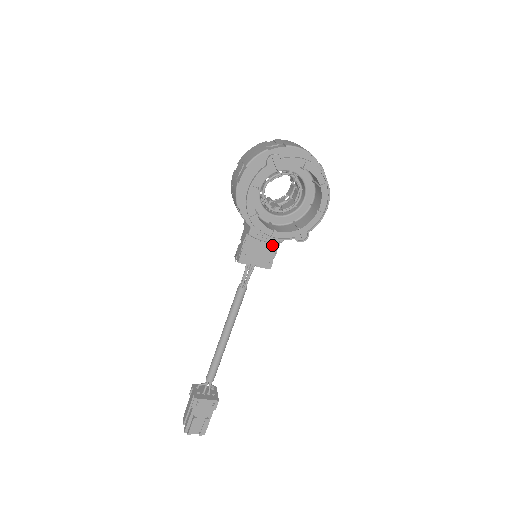
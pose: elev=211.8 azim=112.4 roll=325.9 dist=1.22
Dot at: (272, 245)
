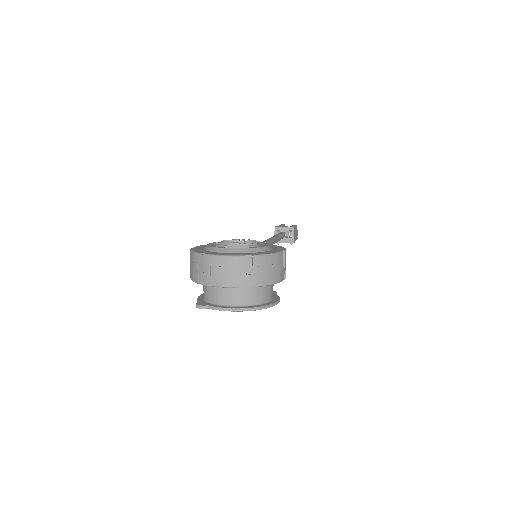
Dot at: occluded
